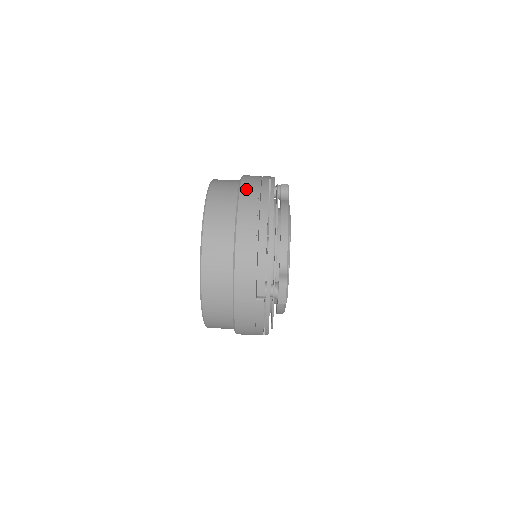
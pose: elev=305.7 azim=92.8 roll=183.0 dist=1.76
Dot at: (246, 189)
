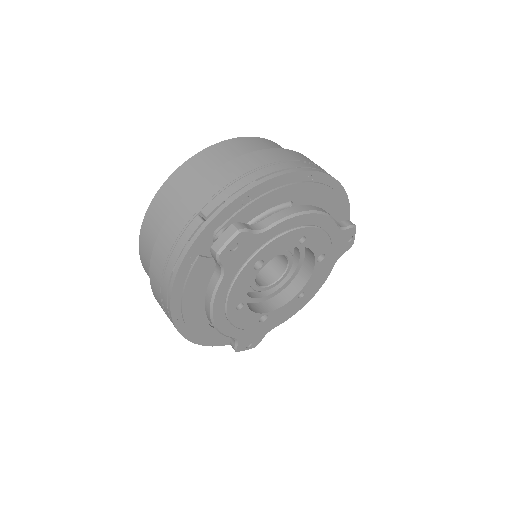
Dot at: (308, 158)
